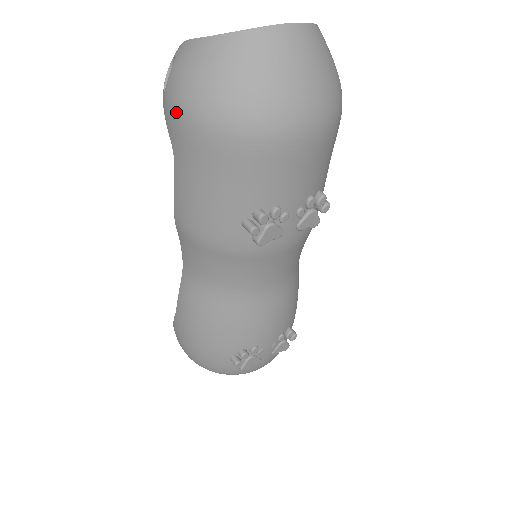
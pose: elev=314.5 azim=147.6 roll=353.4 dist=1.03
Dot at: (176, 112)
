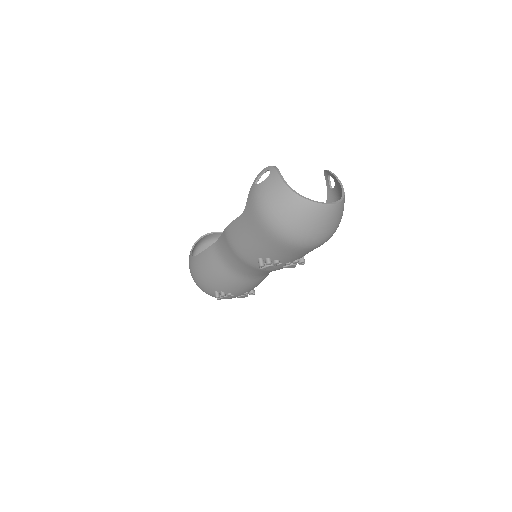
Dot at: (255, 204)
